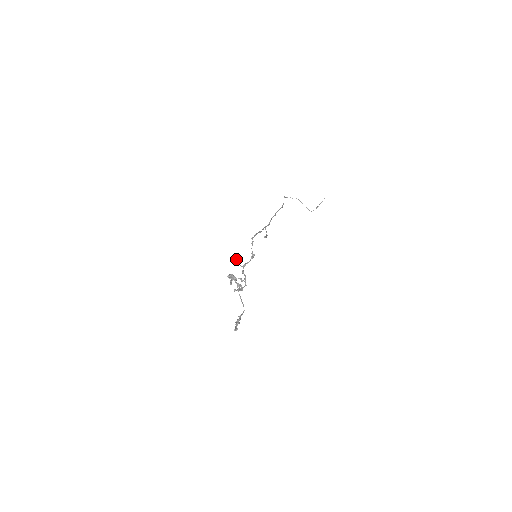
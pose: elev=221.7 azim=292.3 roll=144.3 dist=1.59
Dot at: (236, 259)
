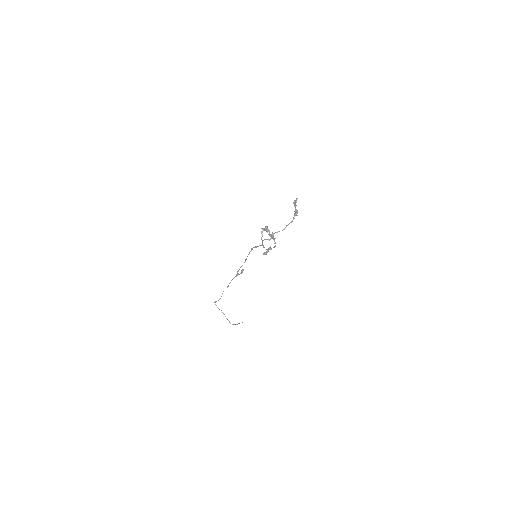
Dot at: occluded
